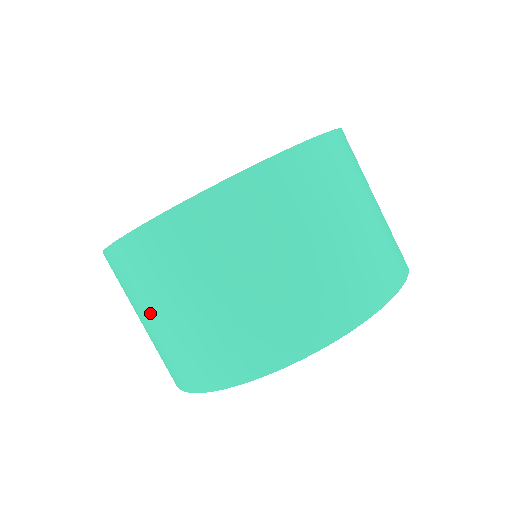
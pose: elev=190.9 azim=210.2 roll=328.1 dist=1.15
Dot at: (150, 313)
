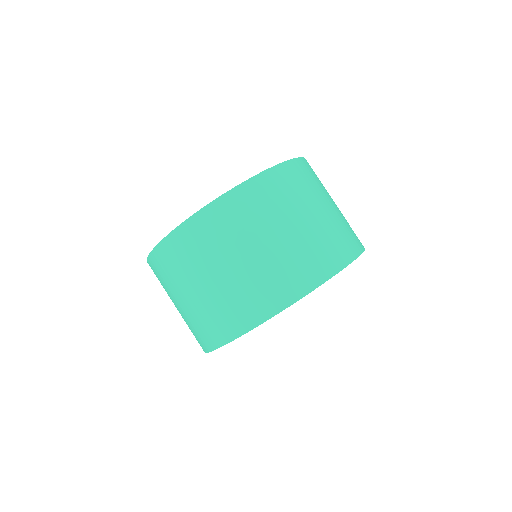
Dot at: (223, 265)
